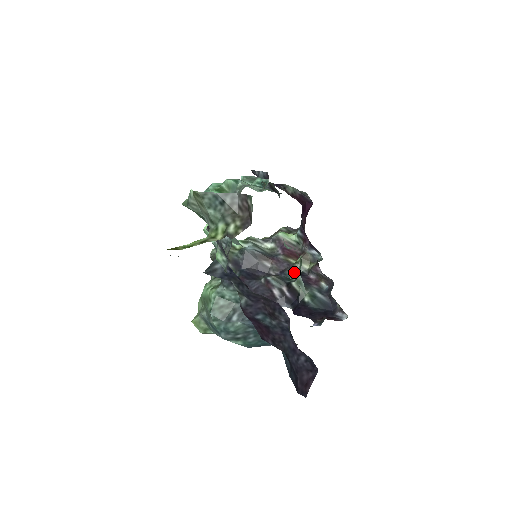
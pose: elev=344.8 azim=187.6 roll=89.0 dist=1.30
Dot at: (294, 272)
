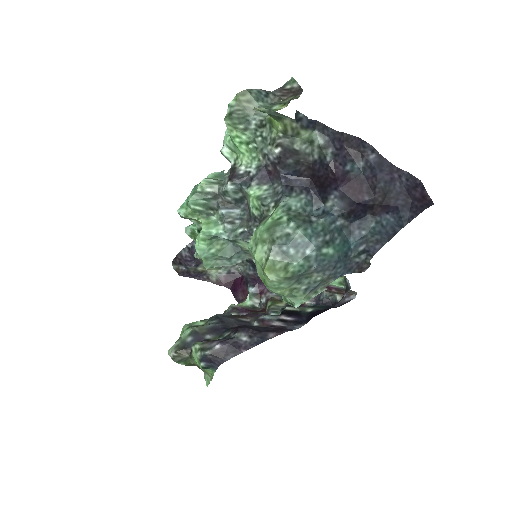
Dot at: (275, 312)
